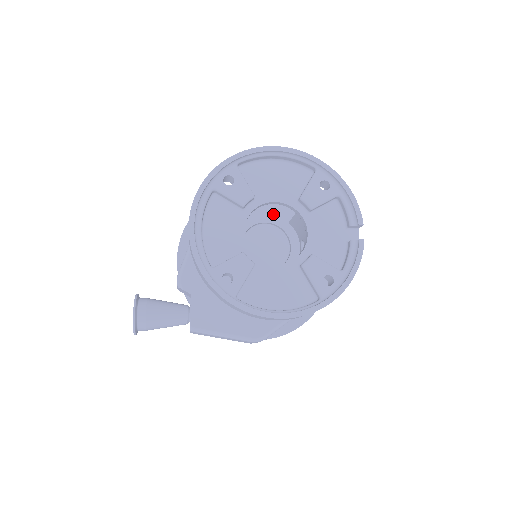
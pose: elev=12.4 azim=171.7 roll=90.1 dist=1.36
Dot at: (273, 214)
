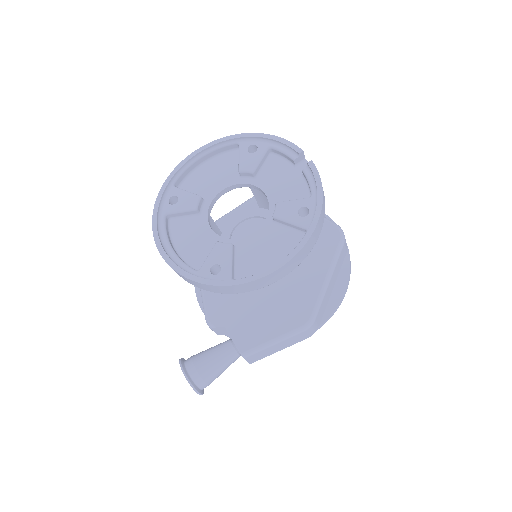
Dot at: occluded
